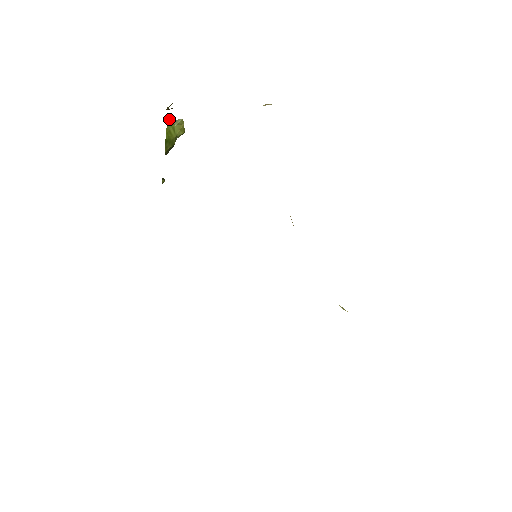
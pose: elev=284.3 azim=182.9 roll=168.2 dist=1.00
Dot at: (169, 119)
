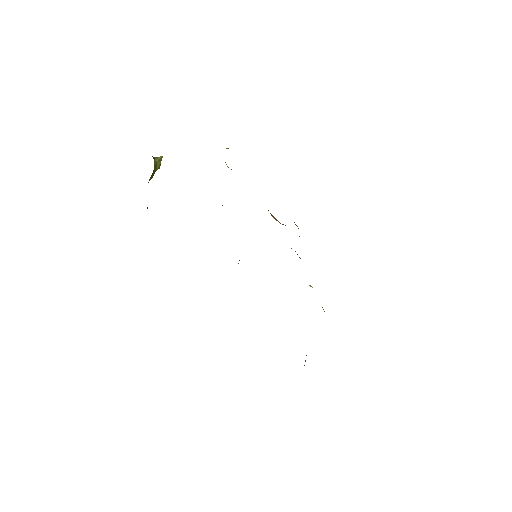
Dot at: (152, 156)
